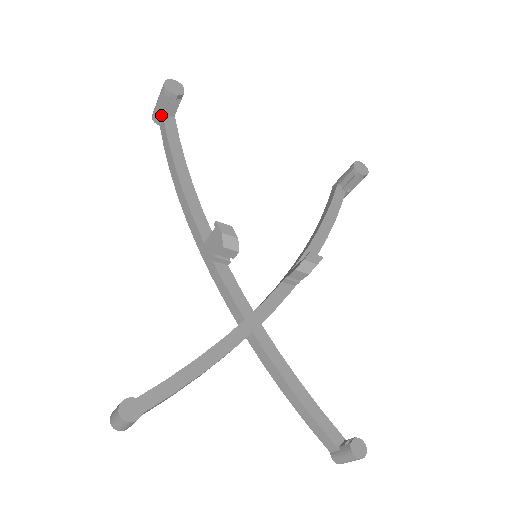
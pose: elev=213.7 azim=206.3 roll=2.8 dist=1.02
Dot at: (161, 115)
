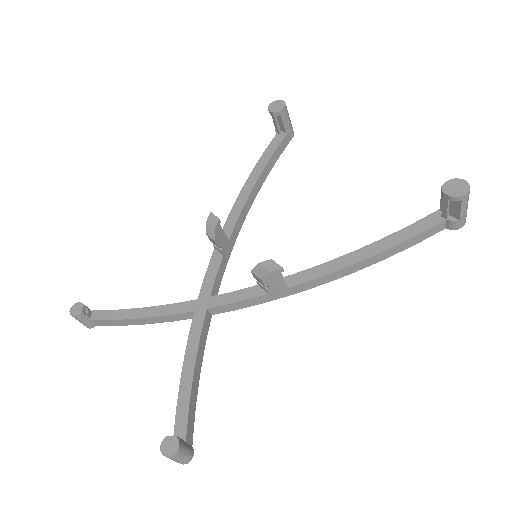
Dot at: (276, 132)
